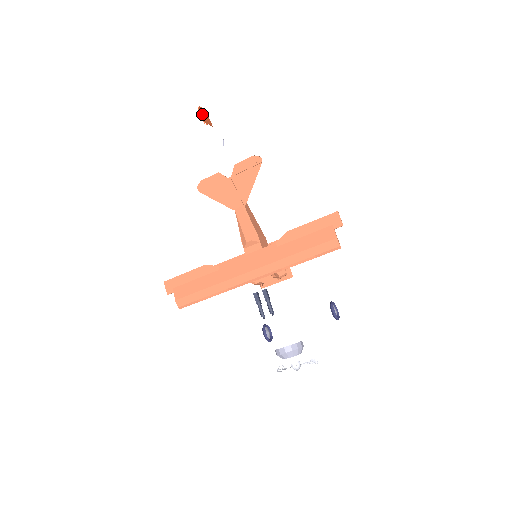
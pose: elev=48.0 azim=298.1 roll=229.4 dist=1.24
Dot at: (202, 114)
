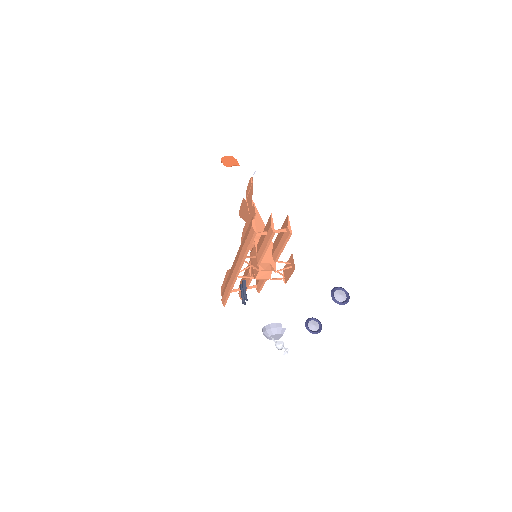
Dot at: (225, 161)
